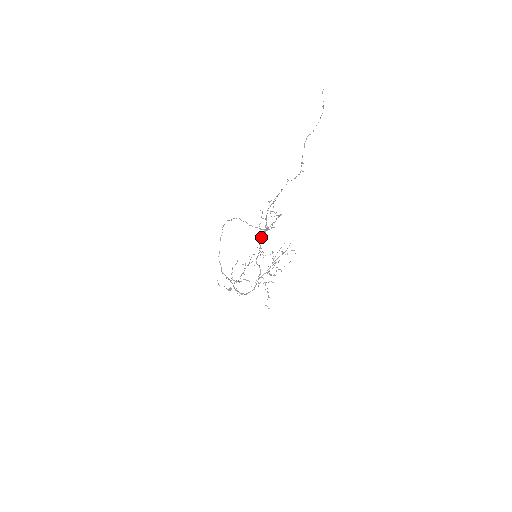
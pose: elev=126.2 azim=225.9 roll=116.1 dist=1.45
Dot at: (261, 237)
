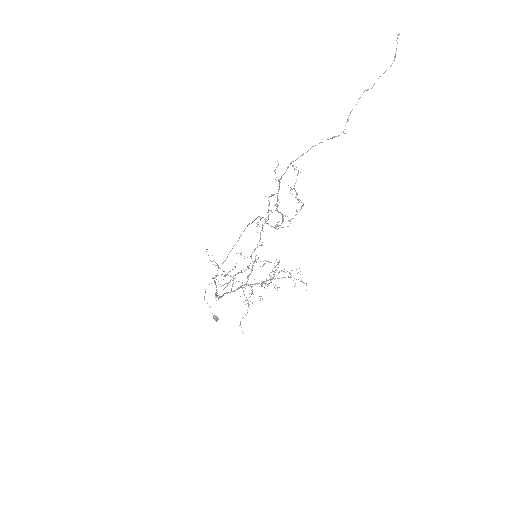
Dot at: (267, 212)
